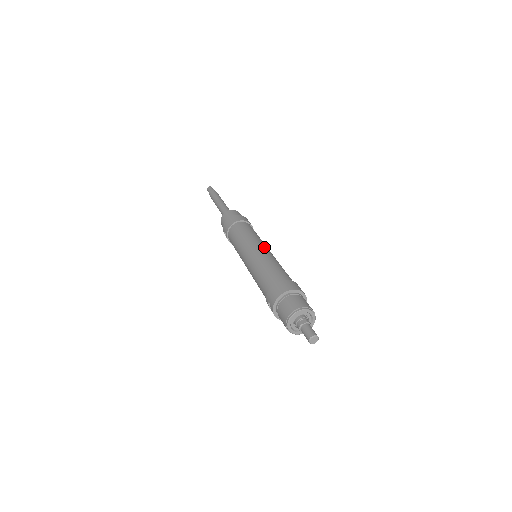
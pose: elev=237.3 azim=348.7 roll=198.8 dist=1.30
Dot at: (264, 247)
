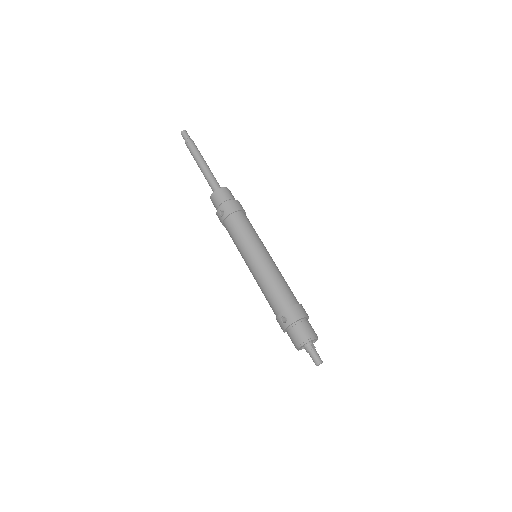
Dot at: occluded
